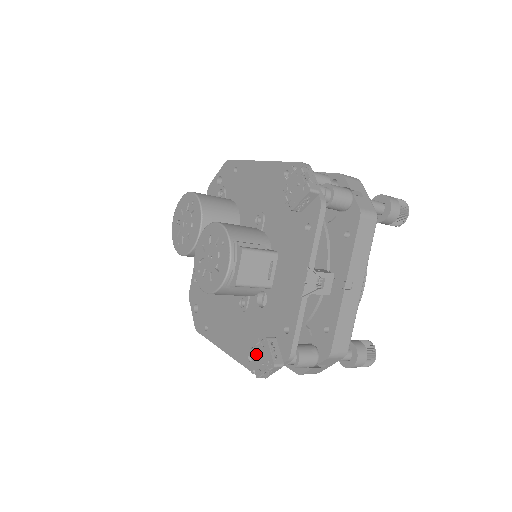
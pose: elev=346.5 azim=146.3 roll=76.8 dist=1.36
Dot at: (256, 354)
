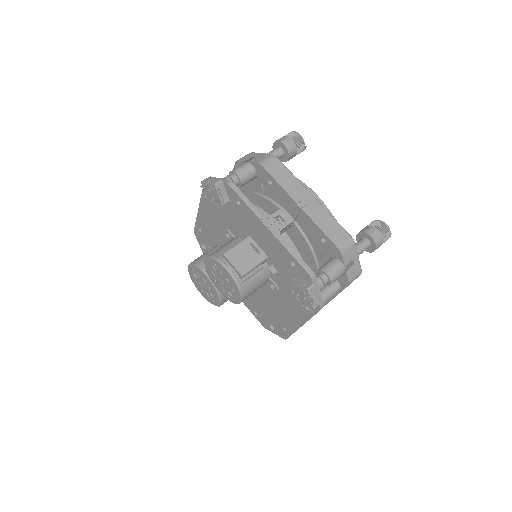
Dot at: (299, 299)
